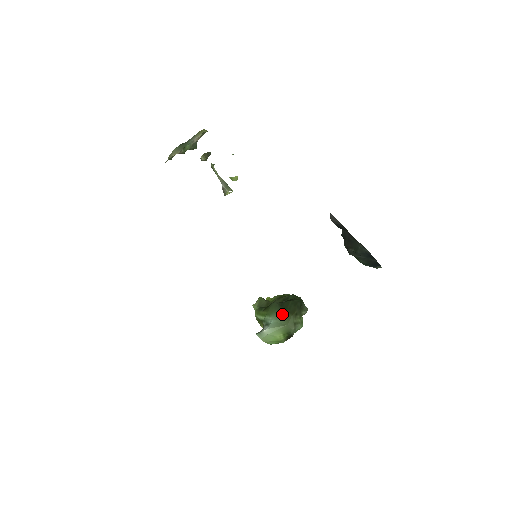
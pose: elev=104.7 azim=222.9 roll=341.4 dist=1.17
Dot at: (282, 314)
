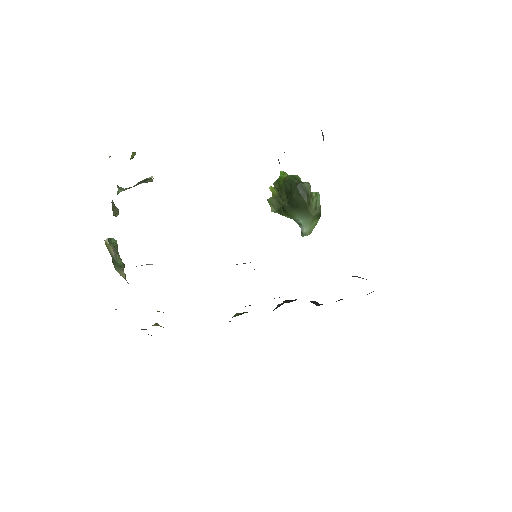
Dot at: (300, 212)
